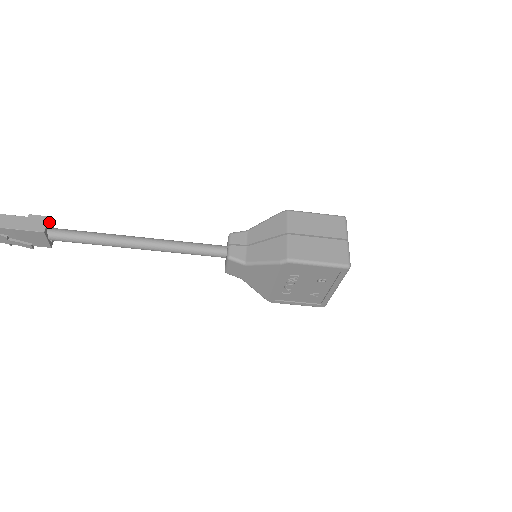
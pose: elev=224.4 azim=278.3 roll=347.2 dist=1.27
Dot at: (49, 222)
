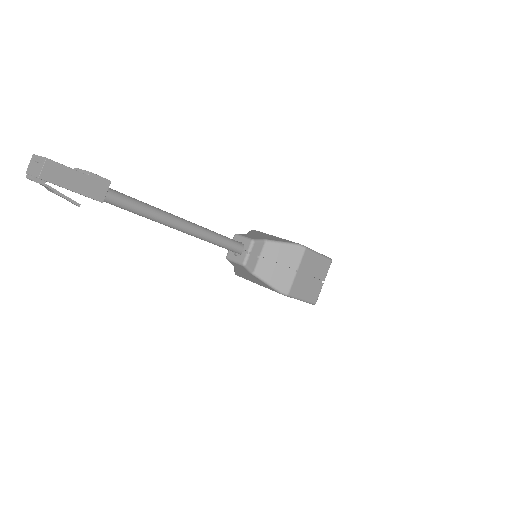
Dot at: (107, 185)
